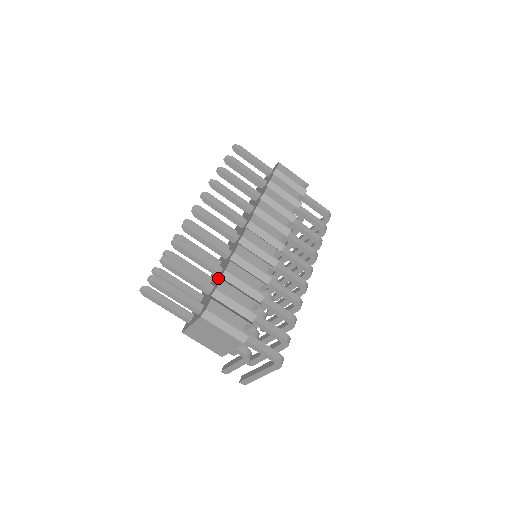
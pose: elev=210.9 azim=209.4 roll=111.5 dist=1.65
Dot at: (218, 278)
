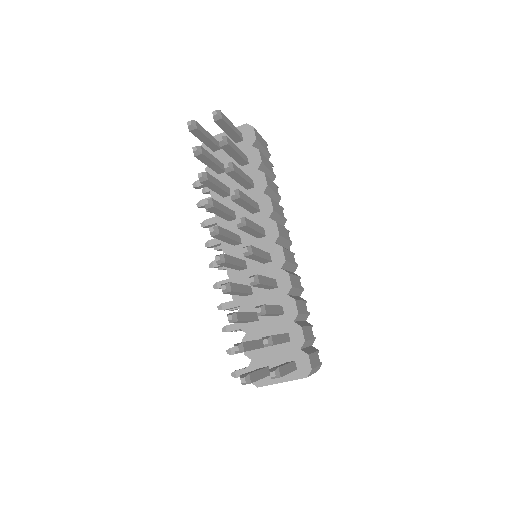
Dot at: (287, 322)
